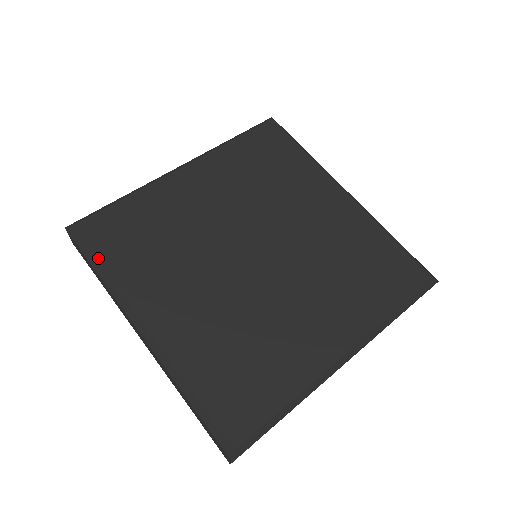
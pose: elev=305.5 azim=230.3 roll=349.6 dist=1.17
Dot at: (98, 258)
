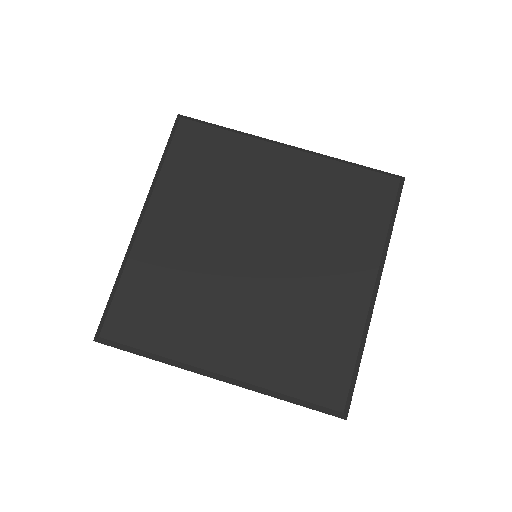
Dot at: (169, 152)
